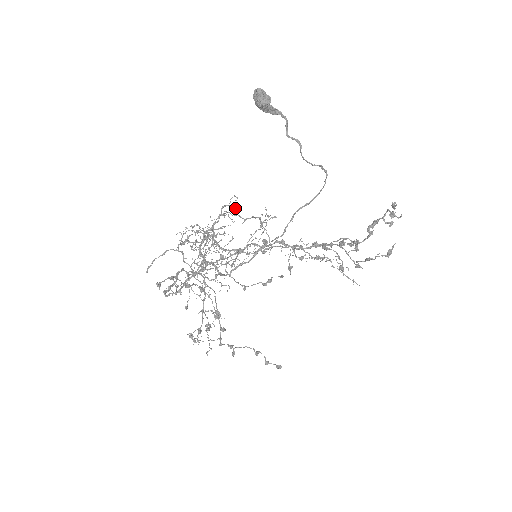
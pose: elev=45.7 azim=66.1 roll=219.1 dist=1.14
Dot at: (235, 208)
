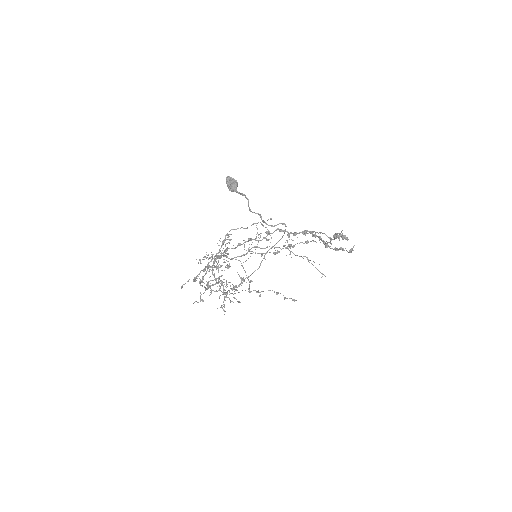
Dot at: occluded
